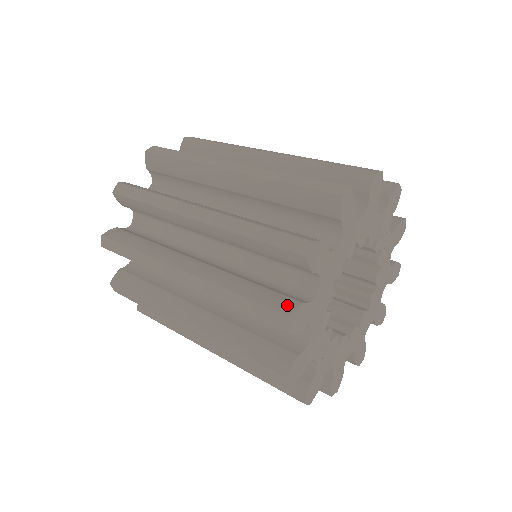
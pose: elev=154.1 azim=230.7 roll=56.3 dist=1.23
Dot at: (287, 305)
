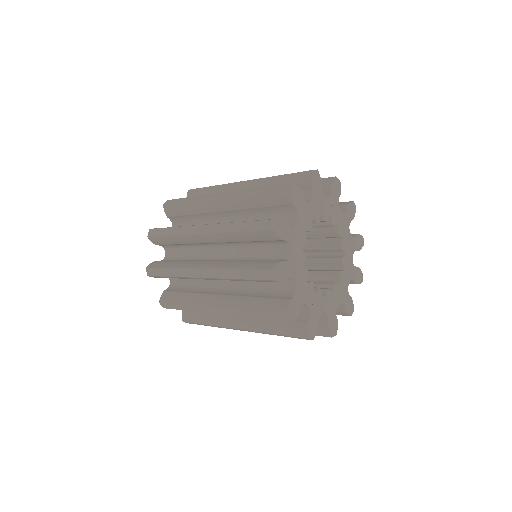
Dot at: (271, 264)
